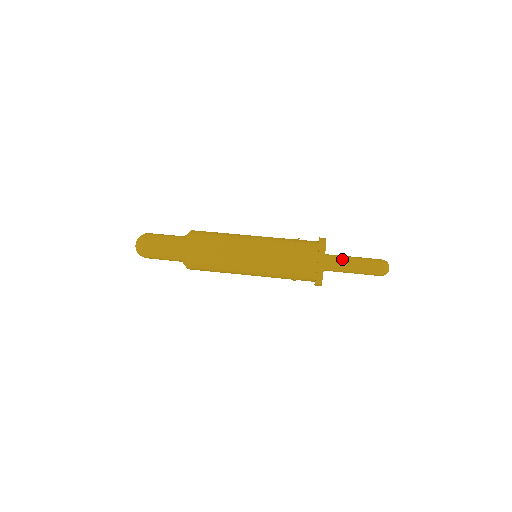
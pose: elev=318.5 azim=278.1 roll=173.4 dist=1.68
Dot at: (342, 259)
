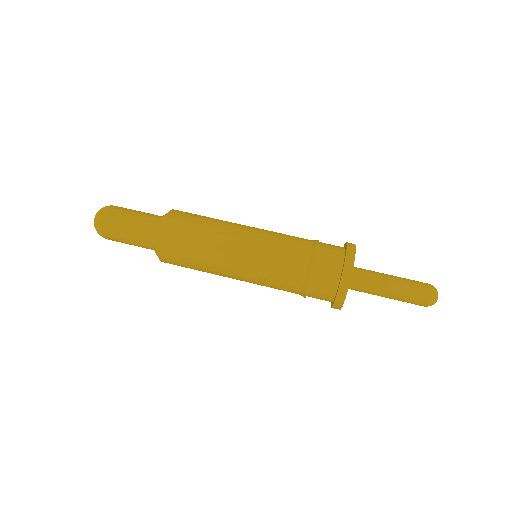
Dot at: (374, 276)
